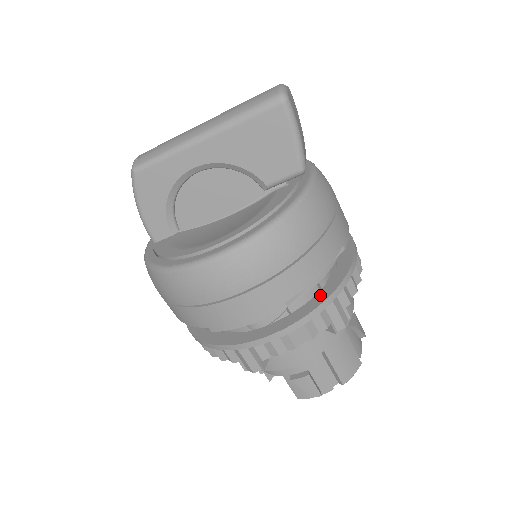
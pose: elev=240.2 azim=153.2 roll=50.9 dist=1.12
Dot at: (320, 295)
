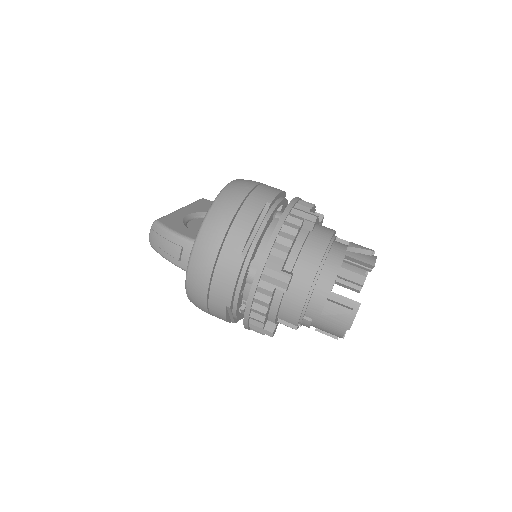
Dot at: occluded
